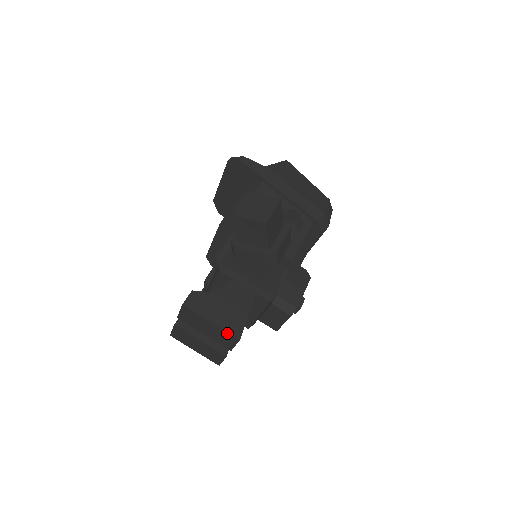
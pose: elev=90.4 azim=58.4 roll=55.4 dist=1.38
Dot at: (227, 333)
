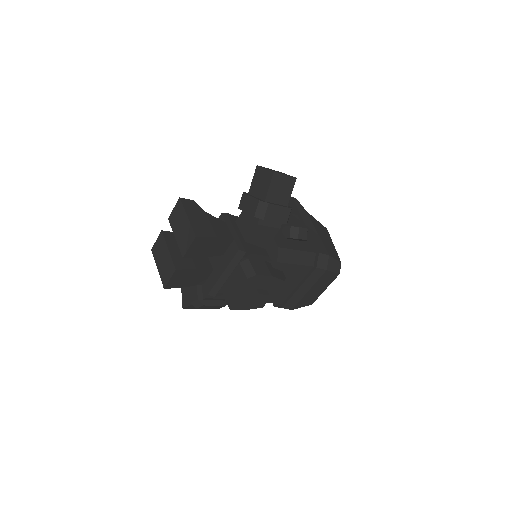
Dot at: (191, 229)
